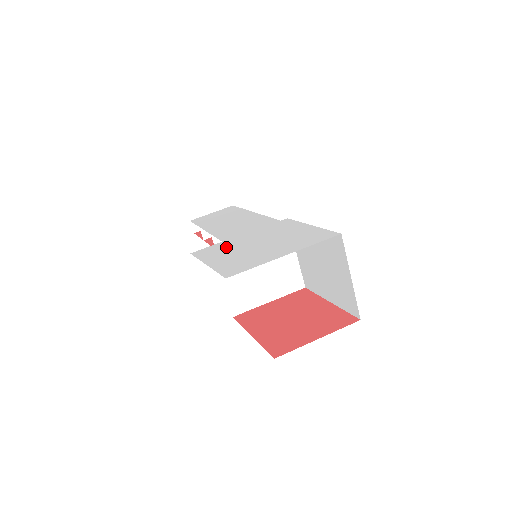
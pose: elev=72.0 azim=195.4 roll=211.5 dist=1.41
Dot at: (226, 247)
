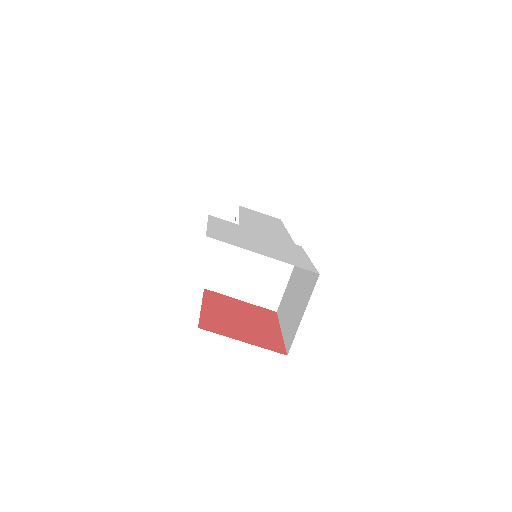
Dot at: (235, 228)
